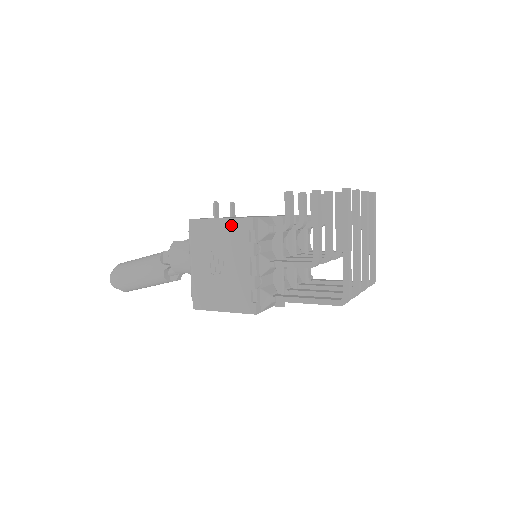
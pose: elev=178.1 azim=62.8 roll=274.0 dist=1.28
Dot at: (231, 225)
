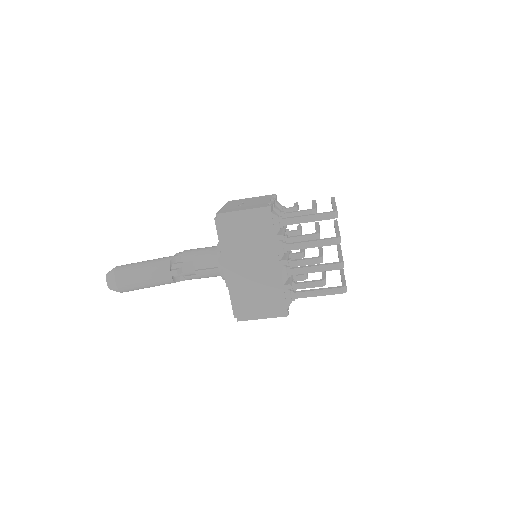
Dot at: (260, 197)
